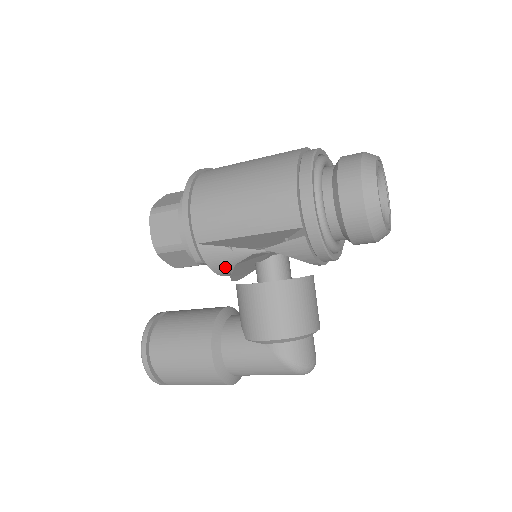
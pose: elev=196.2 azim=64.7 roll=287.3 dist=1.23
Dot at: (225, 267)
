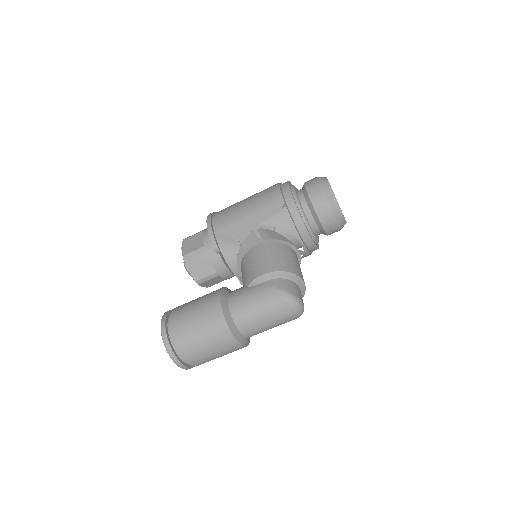
Dot at: (233, 257)
